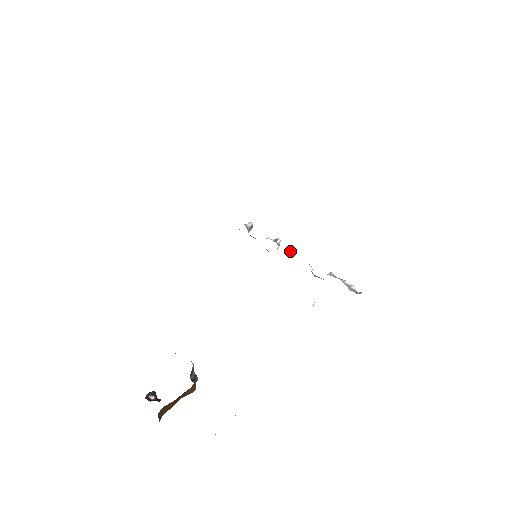
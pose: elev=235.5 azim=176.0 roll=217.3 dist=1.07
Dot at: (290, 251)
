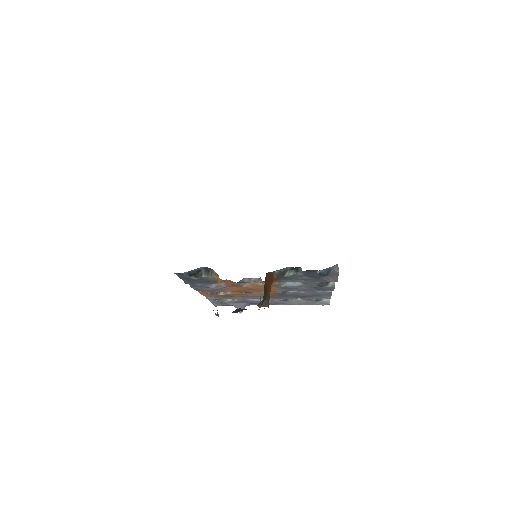
Dot at: occluded
